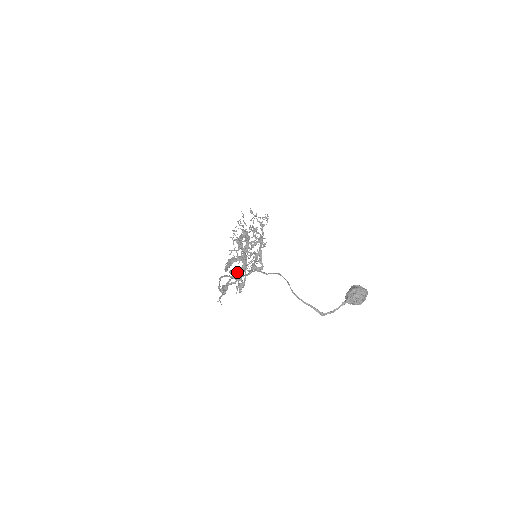
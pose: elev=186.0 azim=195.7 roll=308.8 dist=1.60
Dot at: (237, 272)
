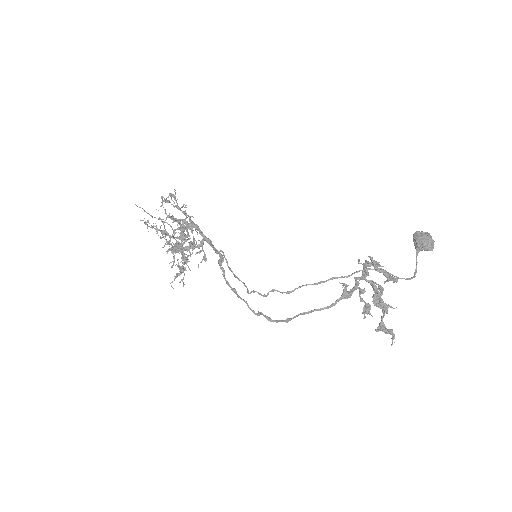
Dot at: (341, 298)
